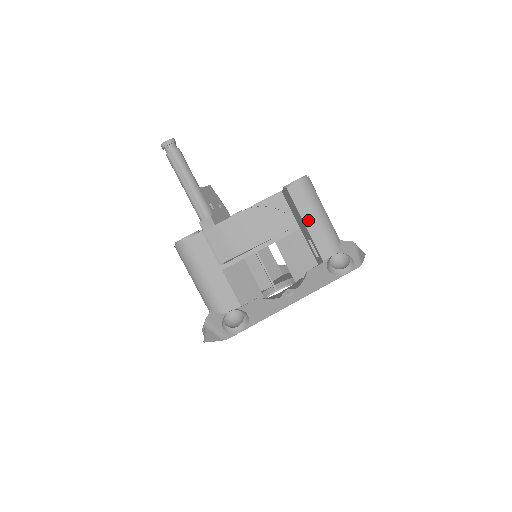
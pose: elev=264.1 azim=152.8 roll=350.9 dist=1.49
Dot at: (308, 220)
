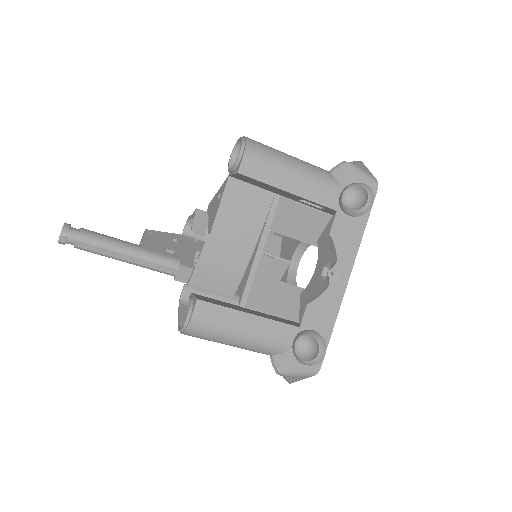
Dot at: (287, 185)
